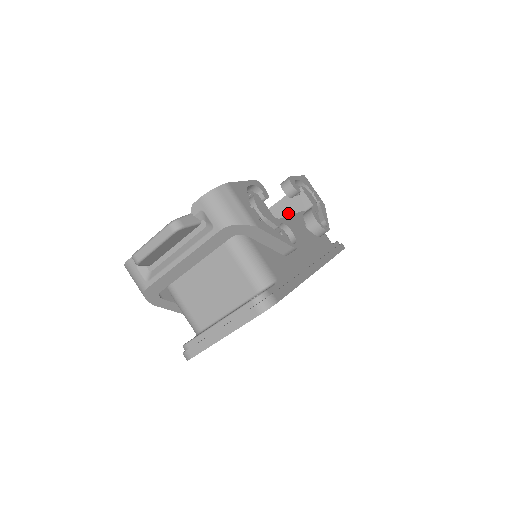
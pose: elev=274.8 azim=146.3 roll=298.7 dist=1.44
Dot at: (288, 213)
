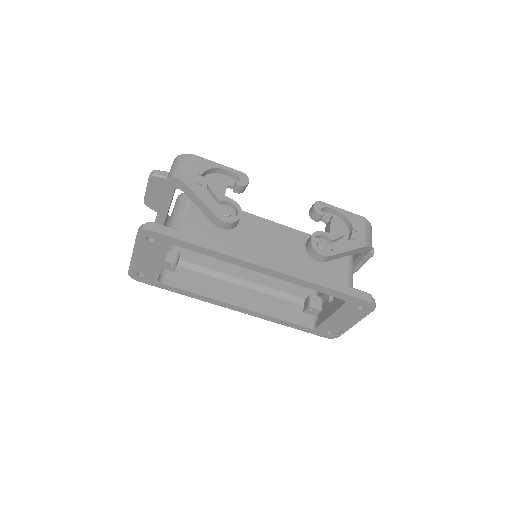
Dot at: occluded
